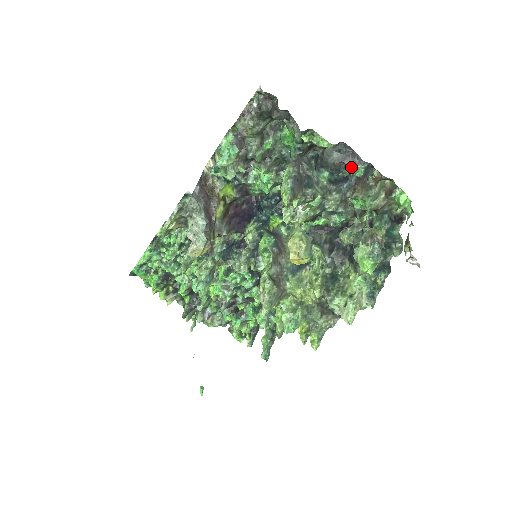
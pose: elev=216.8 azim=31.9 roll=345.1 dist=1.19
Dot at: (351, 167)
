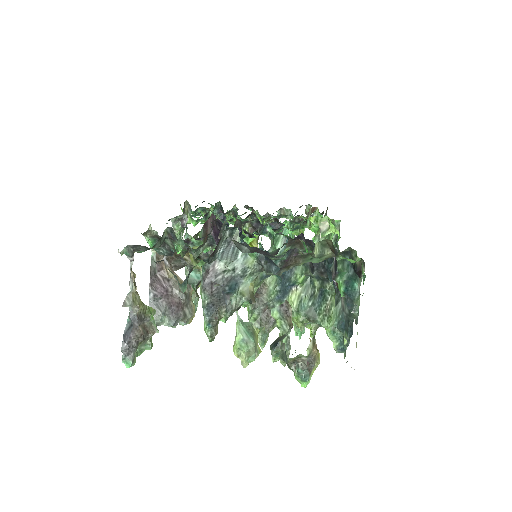
Dot at: (268, 256)
